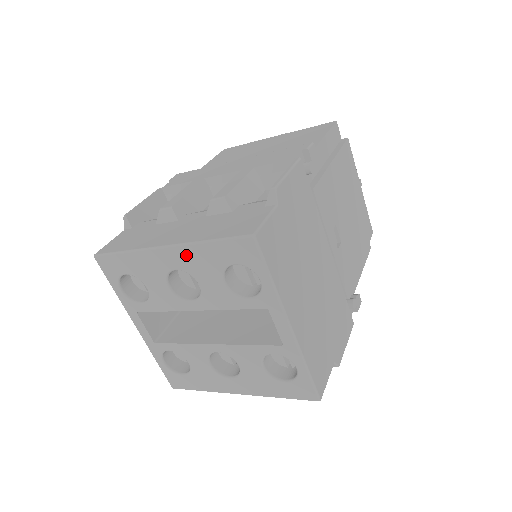
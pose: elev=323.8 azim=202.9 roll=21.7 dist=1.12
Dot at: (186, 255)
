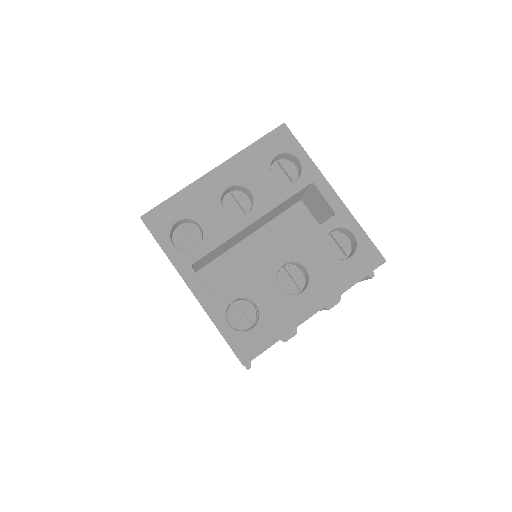
Dot at: (235, 166)
